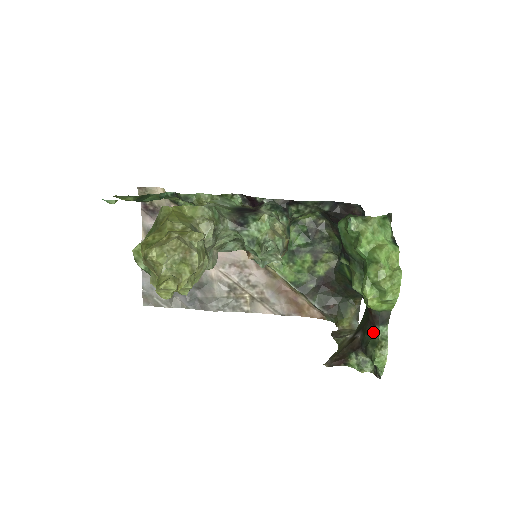
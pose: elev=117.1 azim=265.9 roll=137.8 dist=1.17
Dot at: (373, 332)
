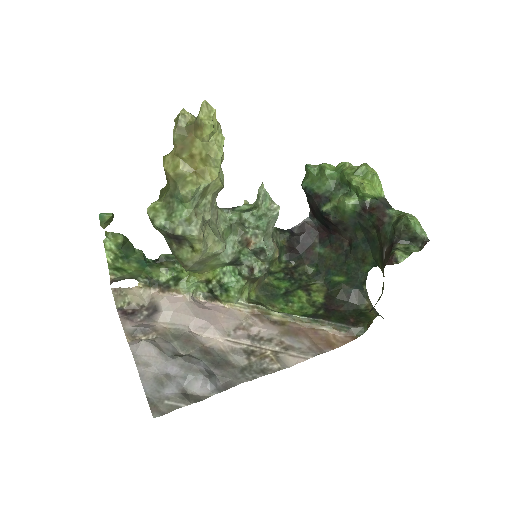
Dot at: (389, 222)
